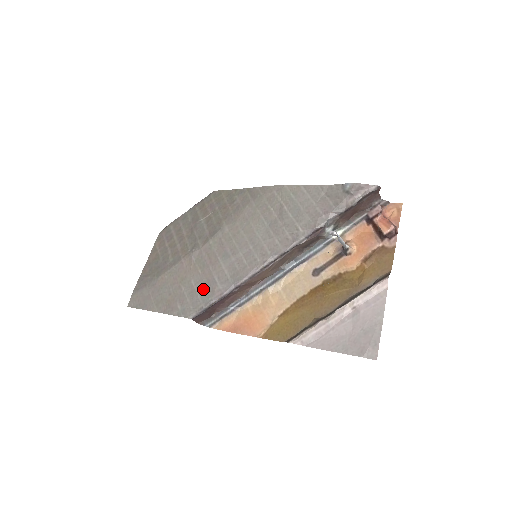
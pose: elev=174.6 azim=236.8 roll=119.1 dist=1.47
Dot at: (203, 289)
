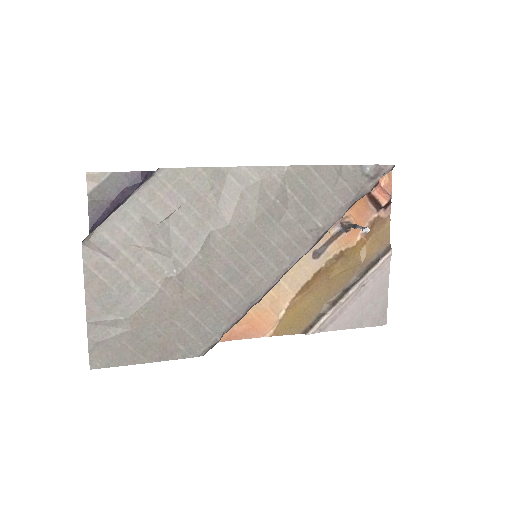
Dot at: (210, 318)
